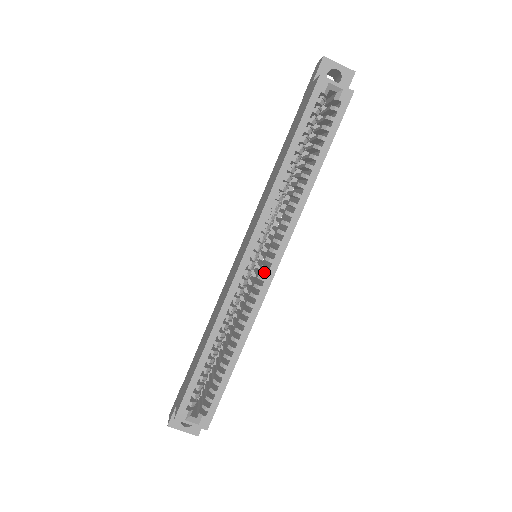
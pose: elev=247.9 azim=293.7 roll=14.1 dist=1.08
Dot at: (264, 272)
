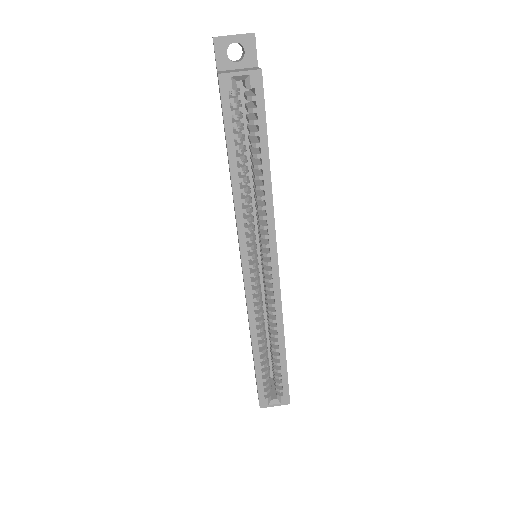
Dot at: occluded
